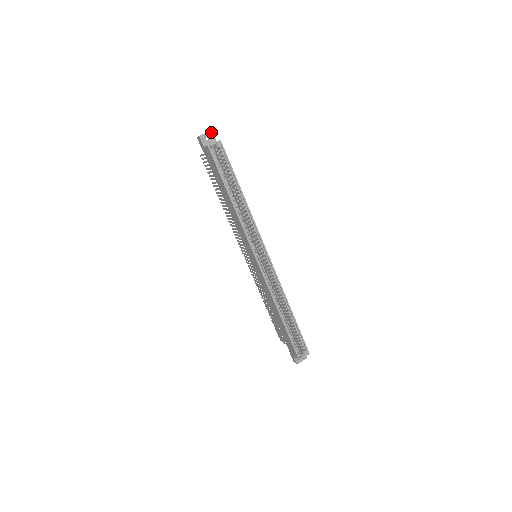
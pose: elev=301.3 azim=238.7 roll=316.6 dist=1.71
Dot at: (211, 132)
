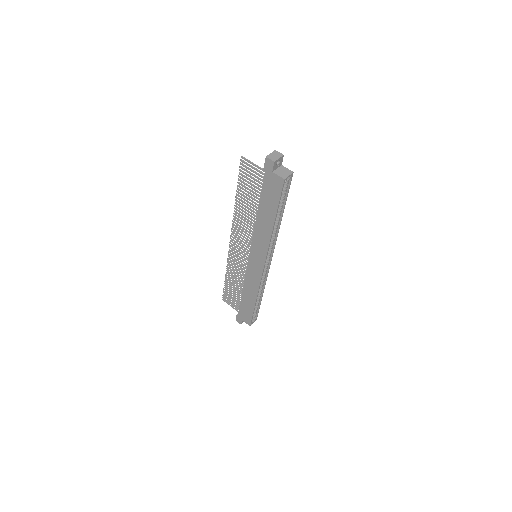
Dot at: (283, 156)
